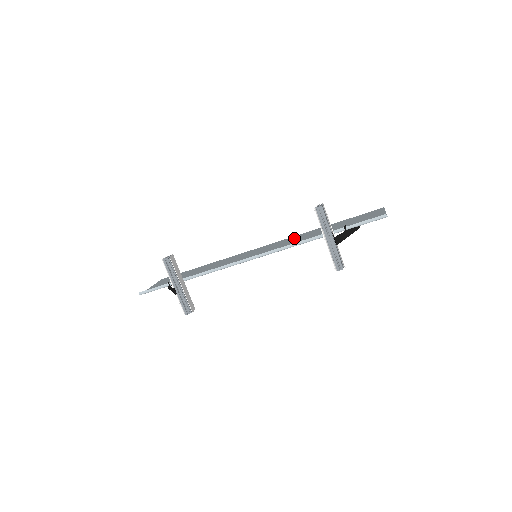
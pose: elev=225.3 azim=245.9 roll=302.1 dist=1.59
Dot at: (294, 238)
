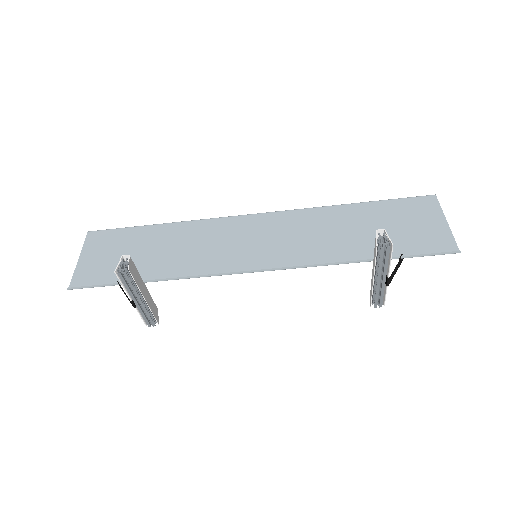
Dot at: (306, 221)
